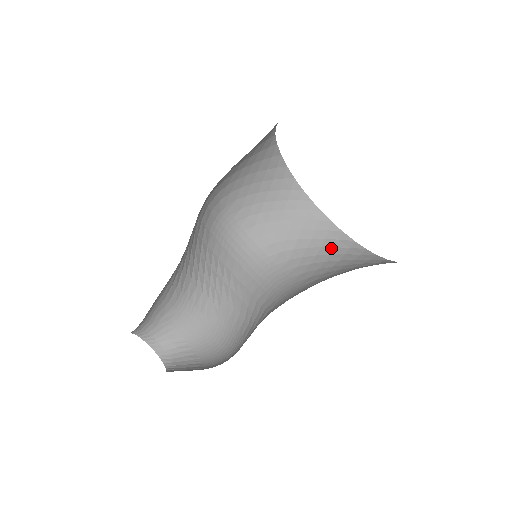
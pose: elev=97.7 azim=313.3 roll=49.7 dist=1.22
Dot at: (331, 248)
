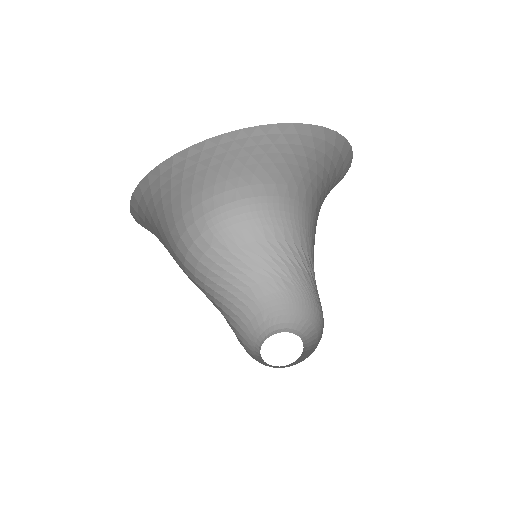
Dot at: (301, 149)
